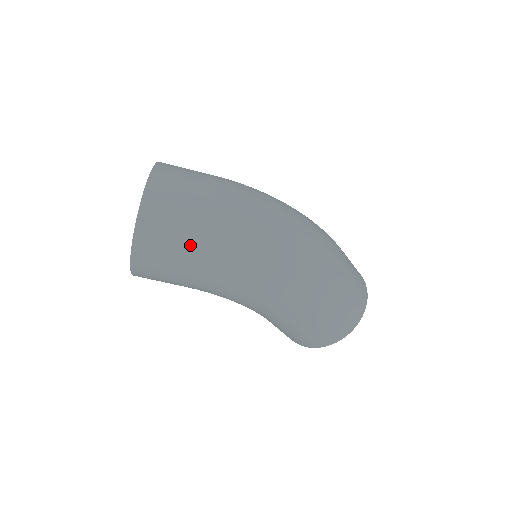
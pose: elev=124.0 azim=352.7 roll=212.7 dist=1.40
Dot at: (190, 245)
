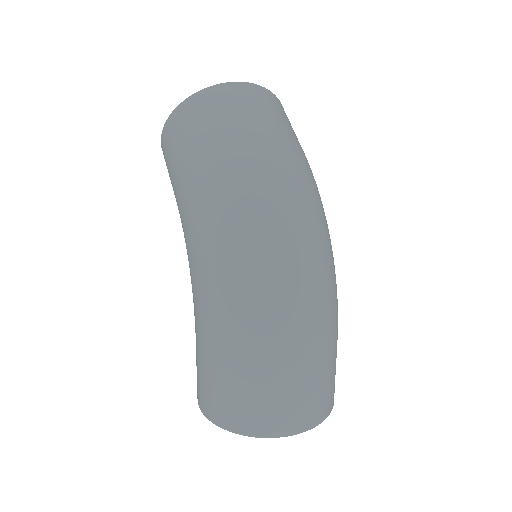
Dot at: (201, 145)
